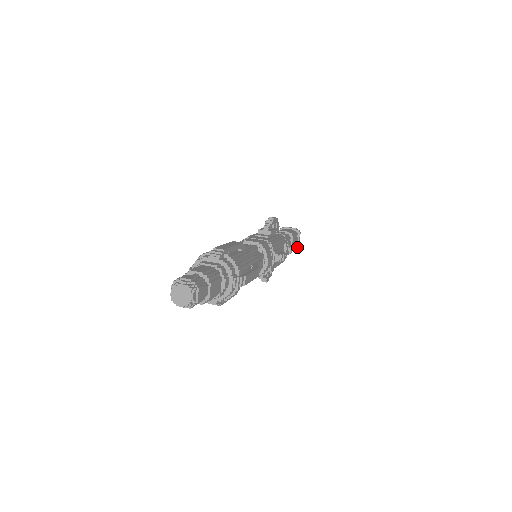
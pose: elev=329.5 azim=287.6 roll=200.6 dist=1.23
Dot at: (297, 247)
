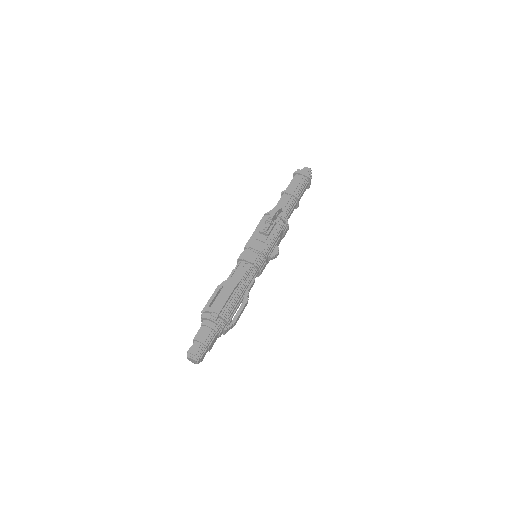
Dot at: (308, 188)
